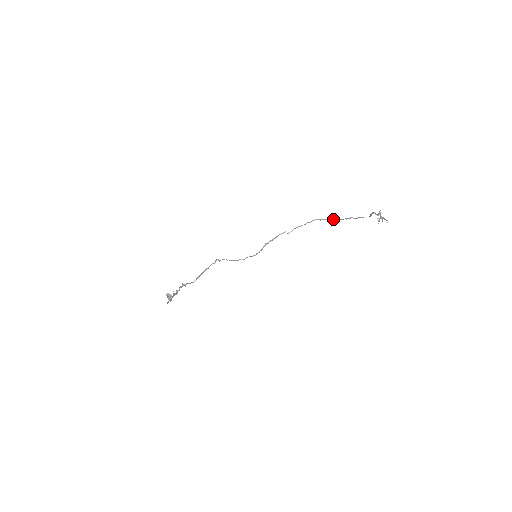
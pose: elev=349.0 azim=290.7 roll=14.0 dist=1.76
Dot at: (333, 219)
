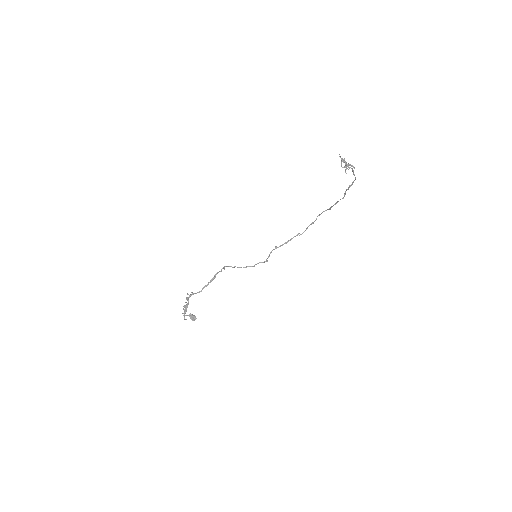
Dot at: (336, 202)
